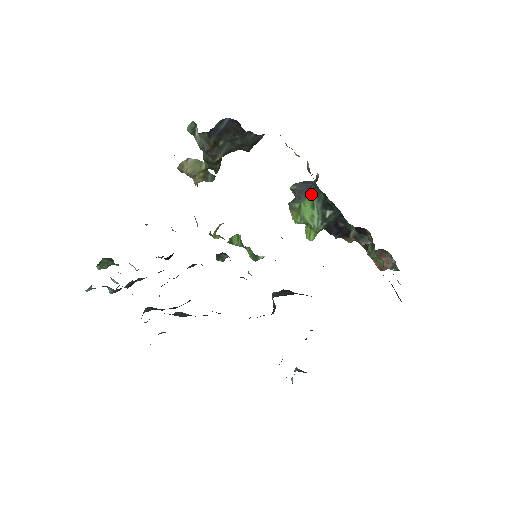
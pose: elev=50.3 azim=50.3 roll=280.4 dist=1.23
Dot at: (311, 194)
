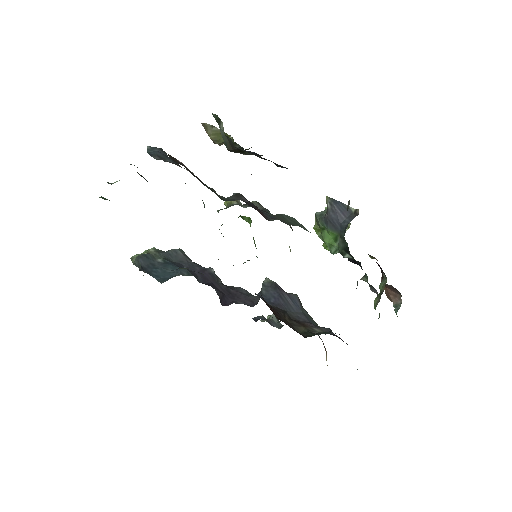
Dot at: (338, 231)
